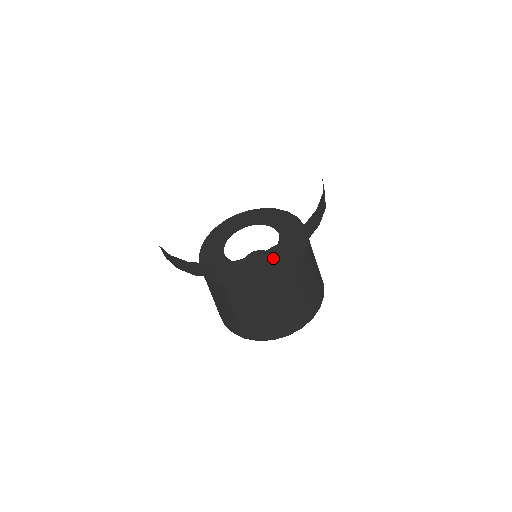
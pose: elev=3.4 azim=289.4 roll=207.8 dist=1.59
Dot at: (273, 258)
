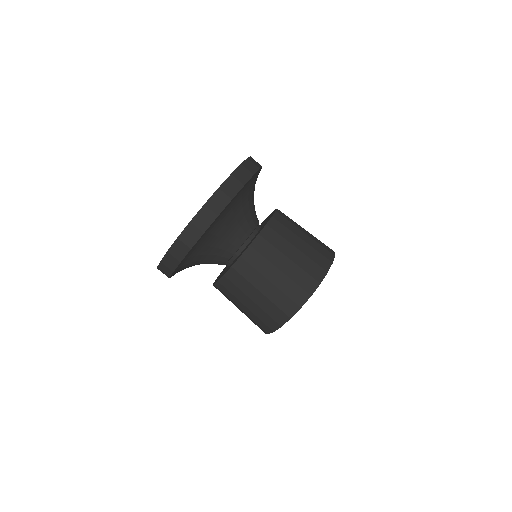
Dot at: (219, 206)
